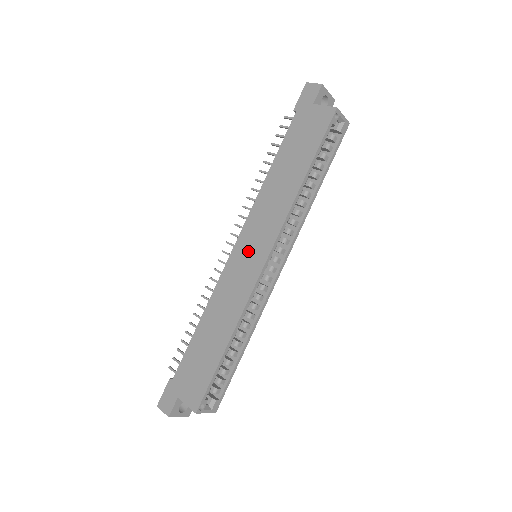
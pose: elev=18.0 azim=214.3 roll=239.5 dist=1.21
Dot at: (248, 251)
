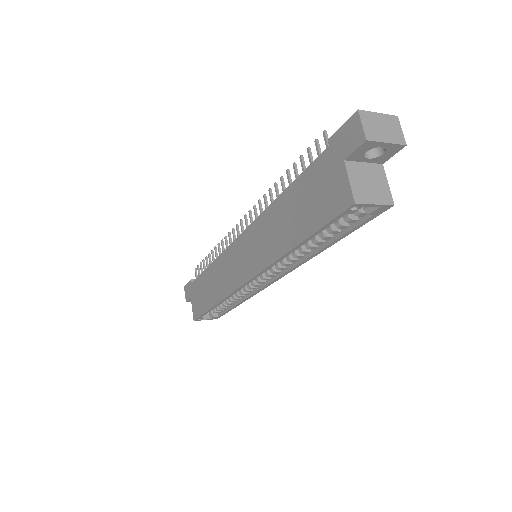
Dot at: (242, 255)
